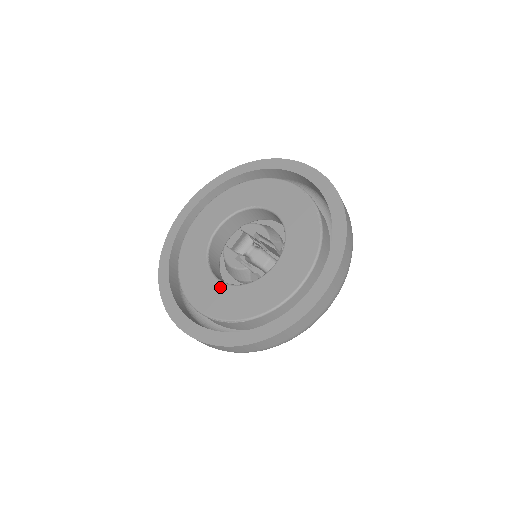
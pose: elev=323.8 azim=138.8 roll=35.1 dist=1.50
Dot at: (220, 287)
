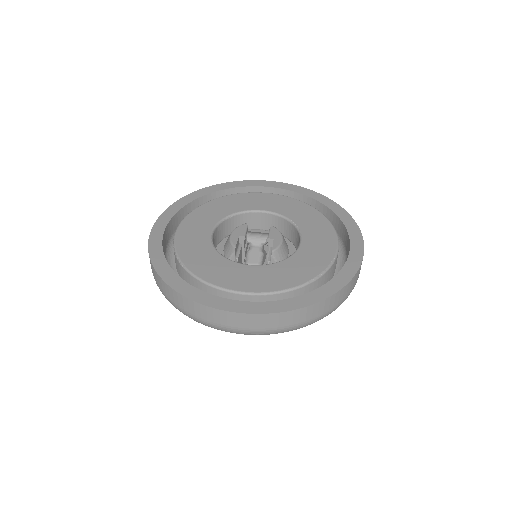
Dot at: (206, 236)
